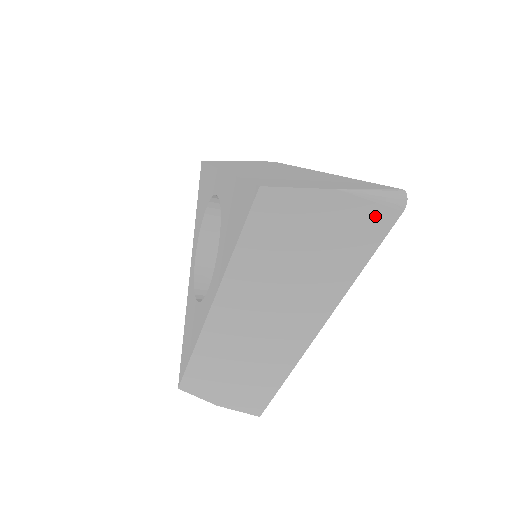
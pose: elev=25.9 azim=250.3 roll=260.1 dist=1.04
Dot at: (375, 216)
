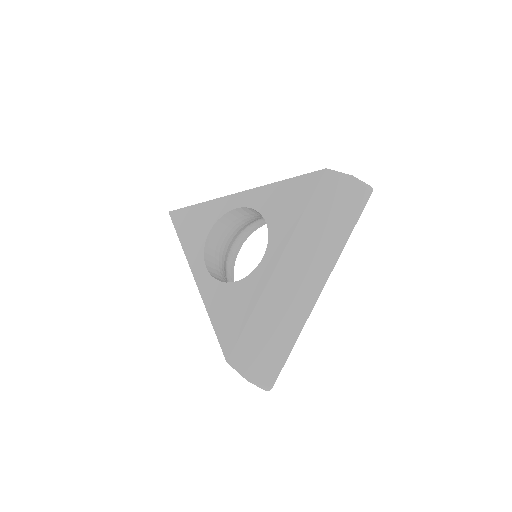
Dot at: (363, 194)
